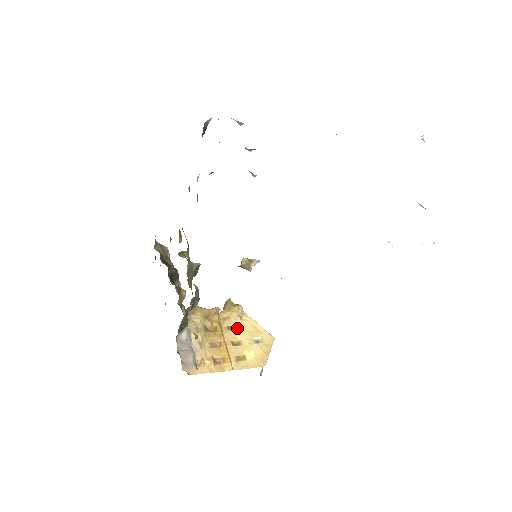
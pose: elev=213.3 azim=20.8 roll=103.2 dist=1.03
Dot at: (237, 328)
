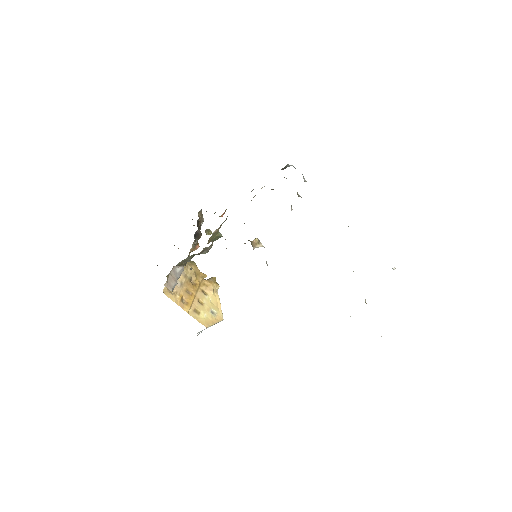
Dot at: (207, 295)
